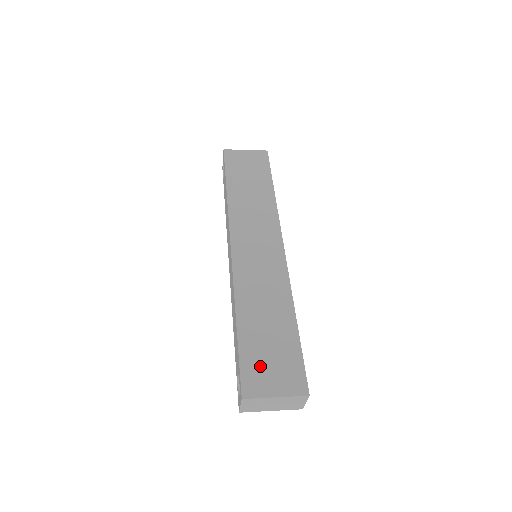
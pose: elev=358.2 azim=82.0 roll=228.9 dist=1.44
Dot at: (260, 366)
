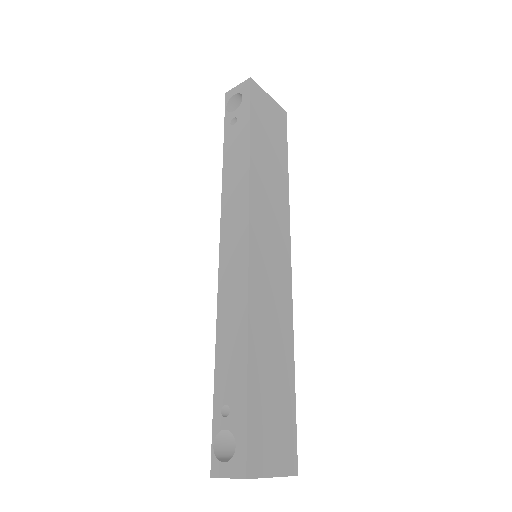
Dot at: (264, 431)
